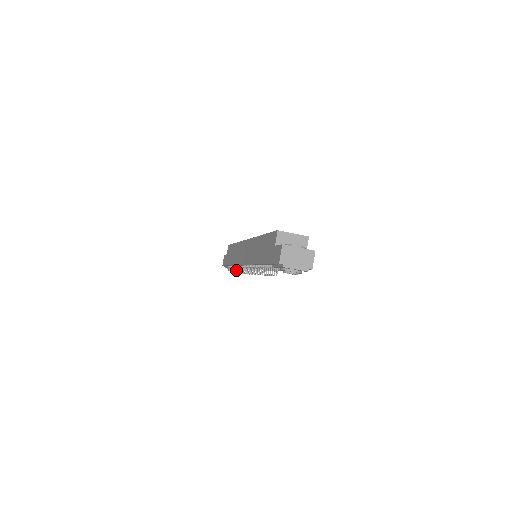
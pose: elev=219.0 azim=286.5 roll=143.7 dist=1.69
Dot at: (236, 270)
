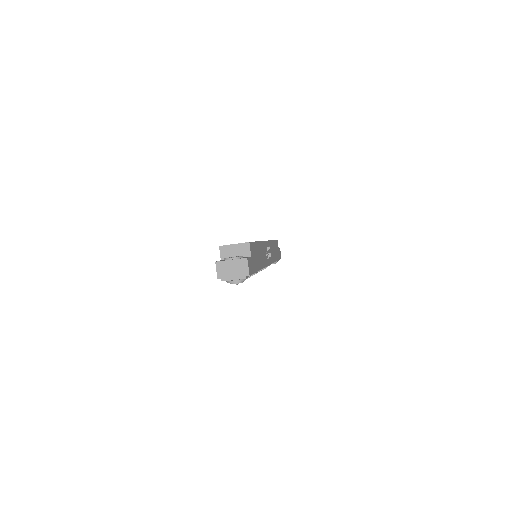
Dot at: occluded
